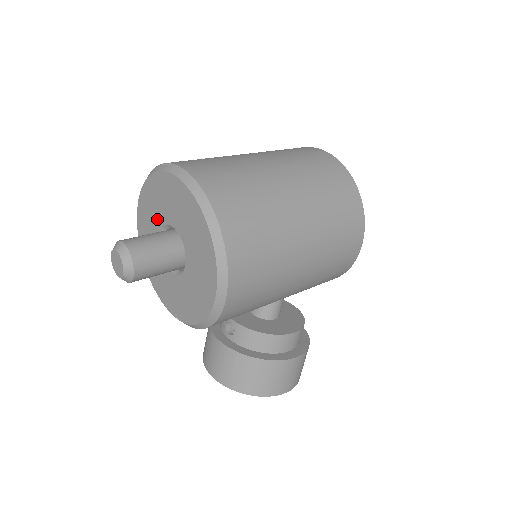
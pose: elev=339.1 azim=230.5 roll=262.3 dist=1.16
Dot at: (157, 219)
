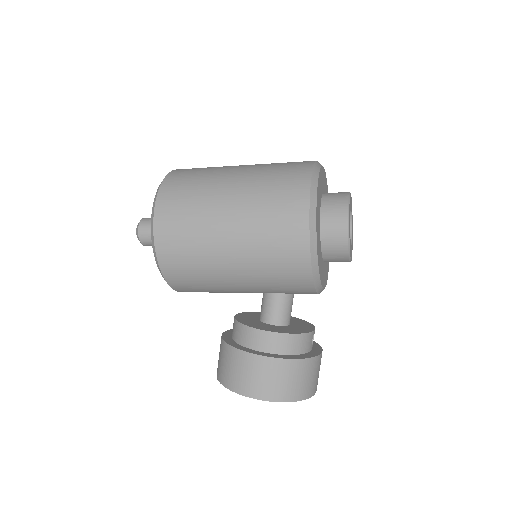
Dot at: occluded
